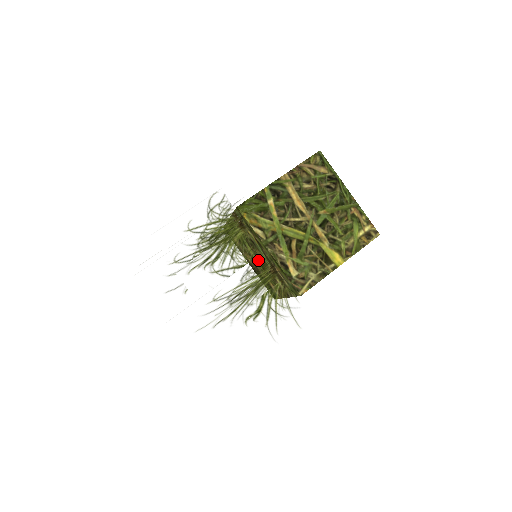
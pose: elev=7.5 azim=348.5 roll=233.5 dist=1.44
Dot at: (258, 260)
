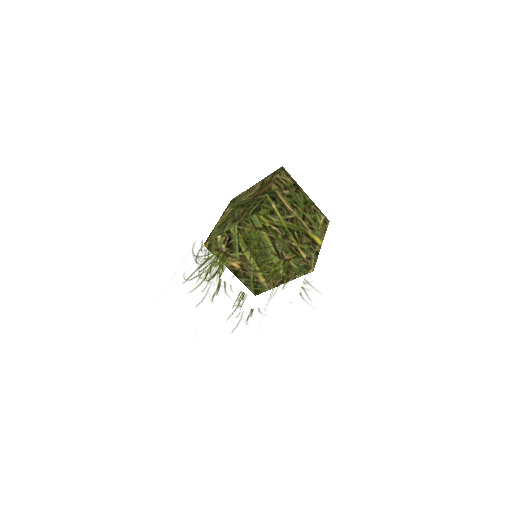
Dot at: occluded
